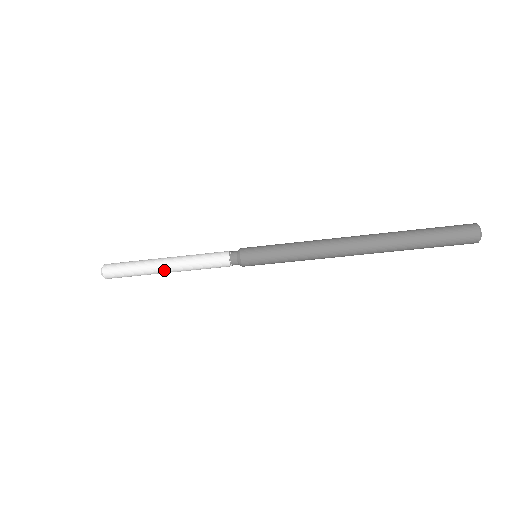
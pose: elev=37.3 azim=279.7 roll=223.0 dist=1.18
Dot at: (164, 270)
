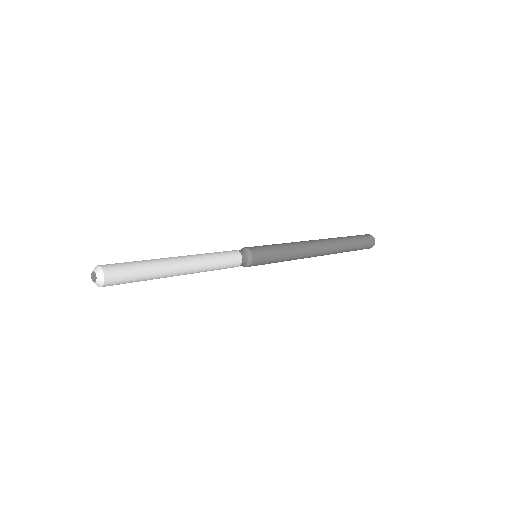
Dot at: occluded
